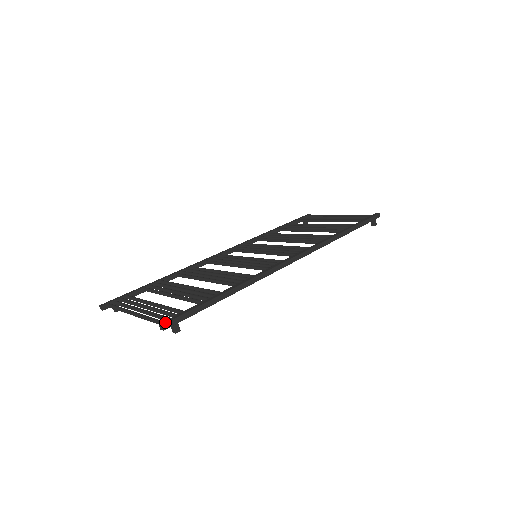
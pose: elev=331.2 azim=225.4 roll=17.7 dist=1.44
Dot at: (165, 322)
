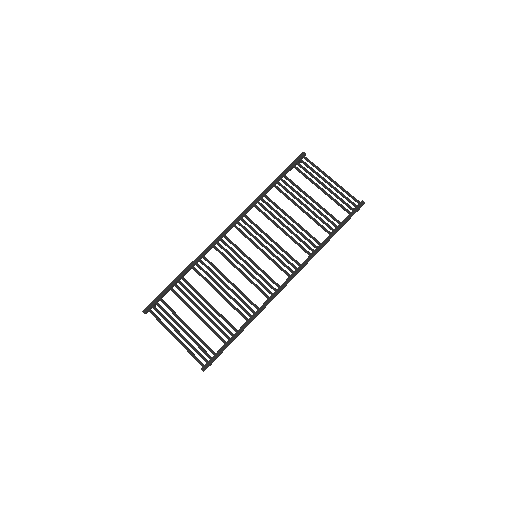
Dot at: (205, 369)
